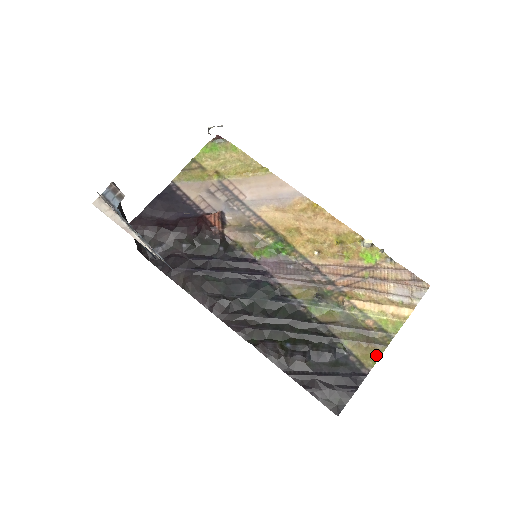
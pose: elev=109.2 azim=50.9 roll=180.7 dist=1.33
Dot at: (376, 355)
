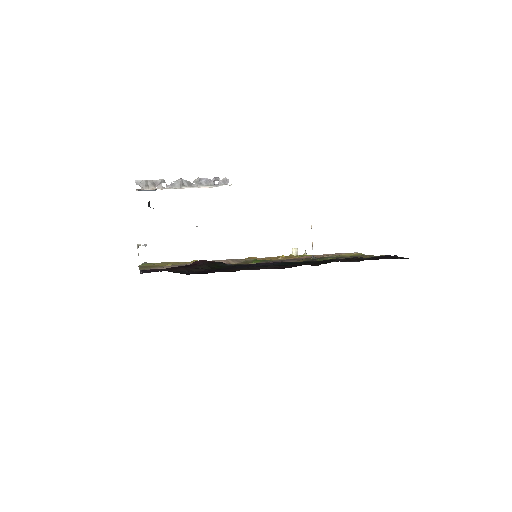
Dot at: occluded
